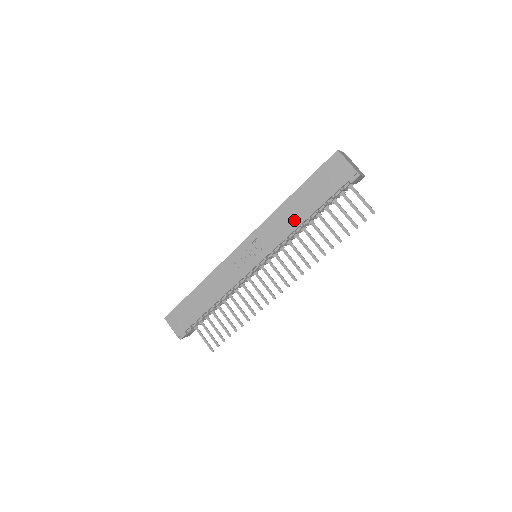
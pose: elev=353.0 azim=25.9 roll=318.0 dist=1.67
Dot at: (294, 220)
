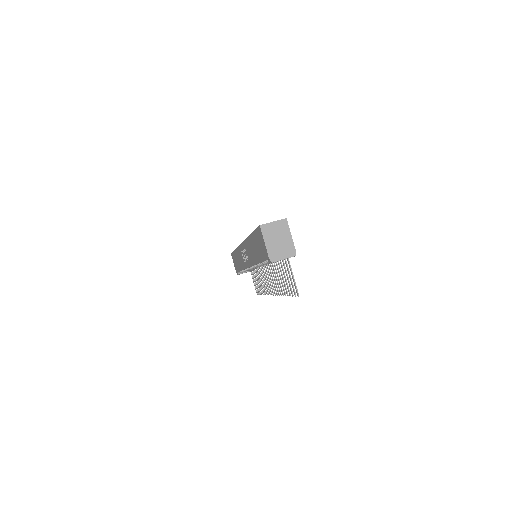
Dot at: (254, 257)
